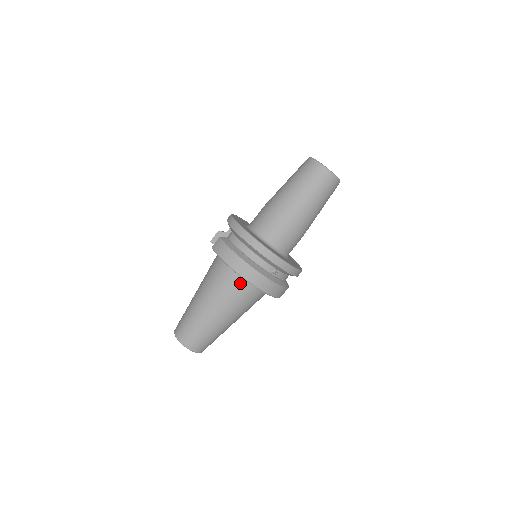
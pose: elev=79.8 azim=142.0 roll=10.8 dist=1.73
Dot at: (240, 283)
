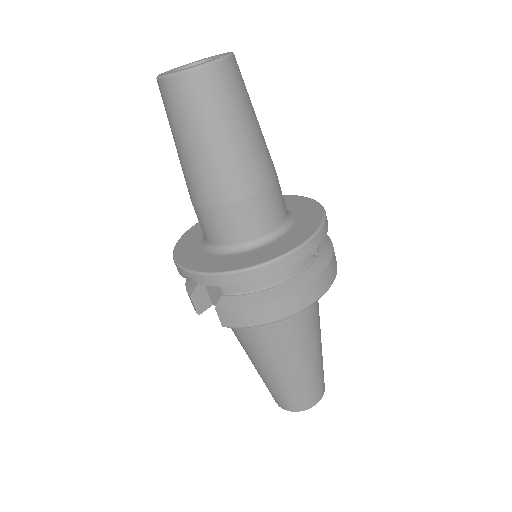
Dot at: occluded
